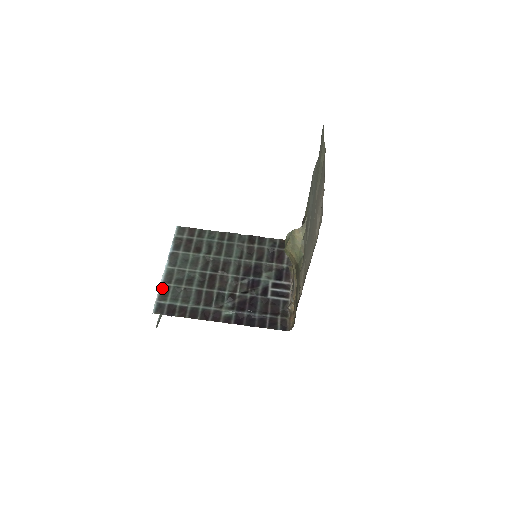
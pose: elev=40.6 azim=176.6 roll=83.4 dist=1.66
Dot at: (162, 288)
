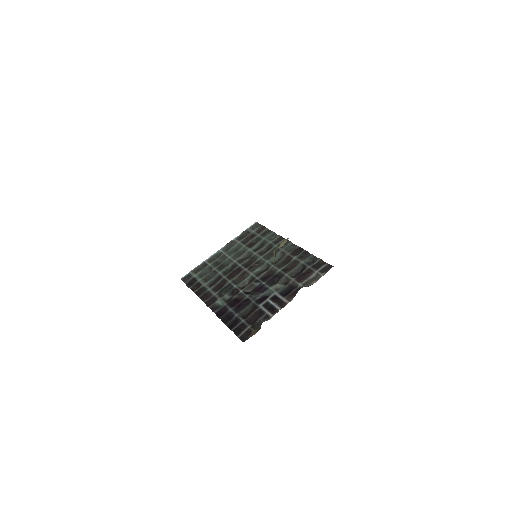
Dot at: (202, 264)
